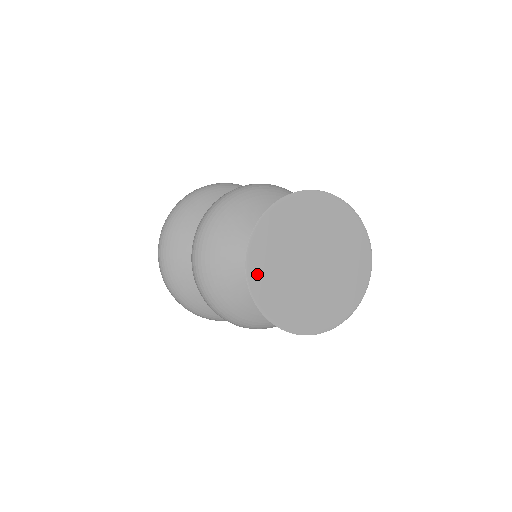
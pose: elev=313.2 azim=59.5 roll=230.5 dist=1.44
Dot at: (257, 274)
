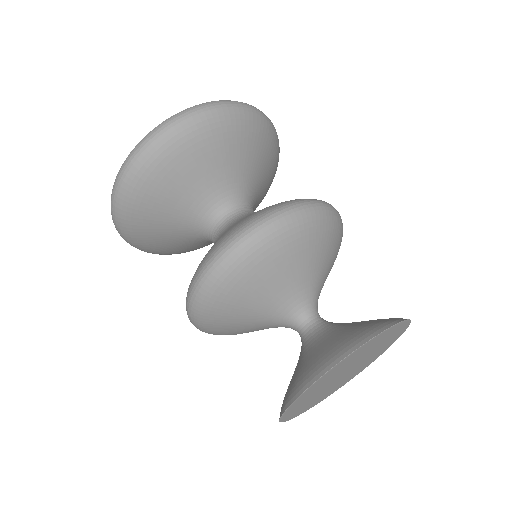
Dot at: (290, 413)
